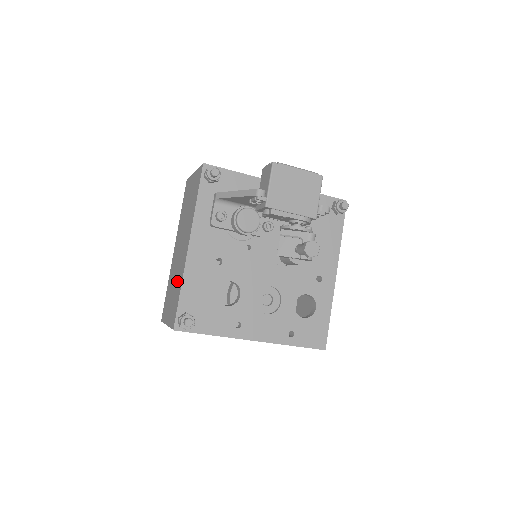
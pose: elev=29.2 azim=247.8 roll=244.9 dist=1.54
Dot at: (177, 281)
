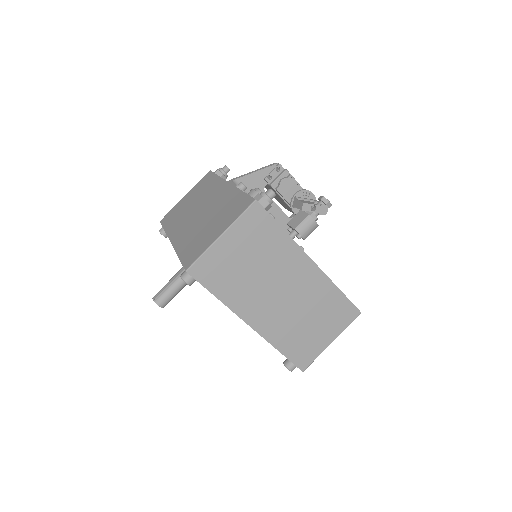
Dot at: (220, 207)
